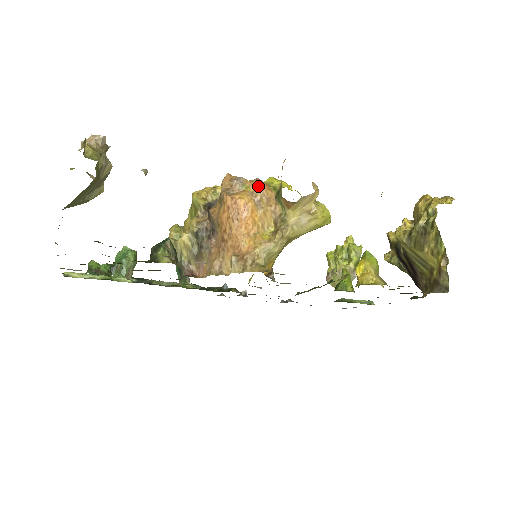
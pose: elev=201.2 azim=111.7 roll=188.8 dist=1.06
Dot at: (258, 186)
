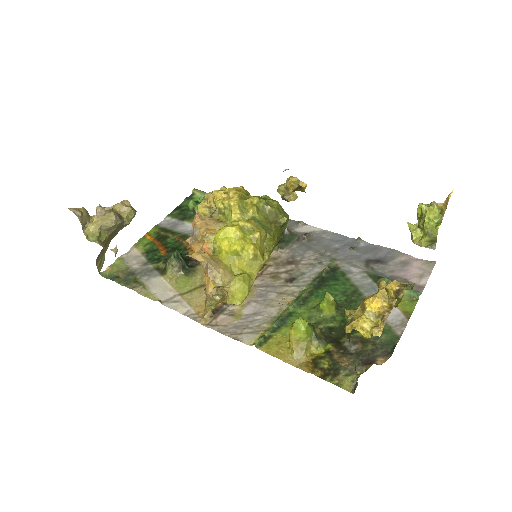
Dot at: (201, 247)
